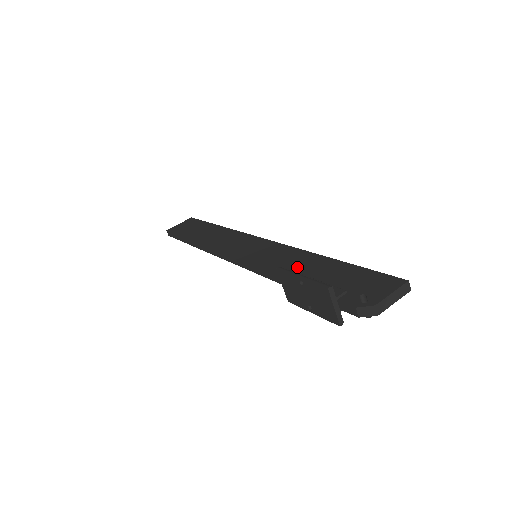
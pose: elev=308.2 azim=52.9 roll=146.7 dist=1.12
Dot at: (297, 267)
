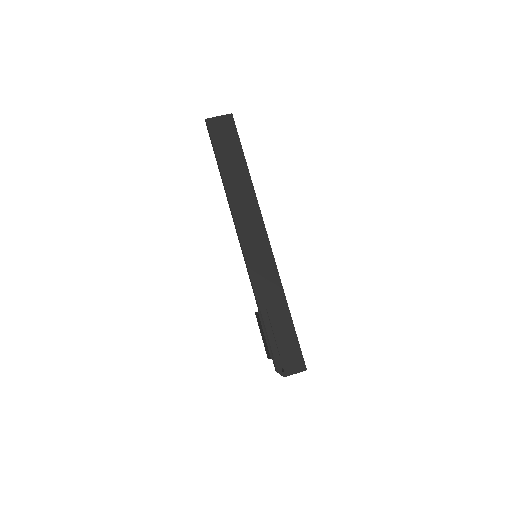
Dot at: (270, 305)
